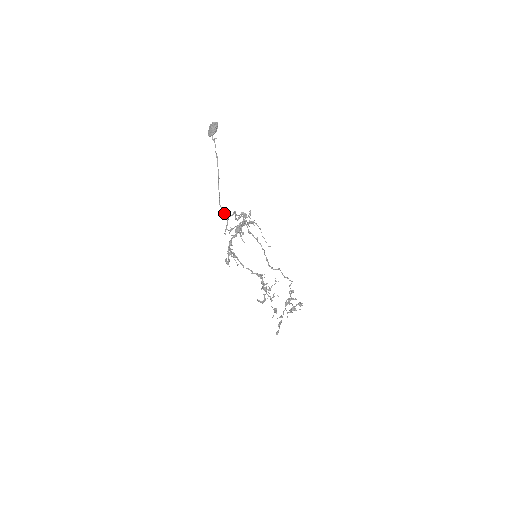
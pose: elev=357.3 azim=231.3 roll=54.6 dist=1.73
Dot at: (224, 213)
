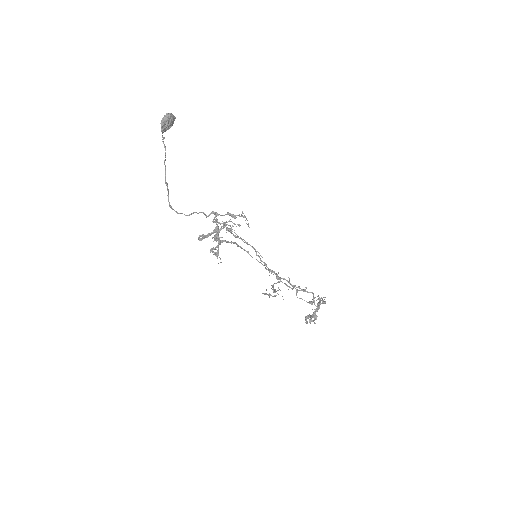
Dot at: occluded
